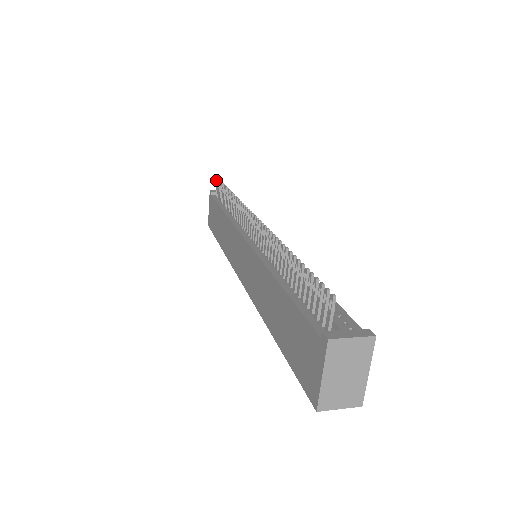
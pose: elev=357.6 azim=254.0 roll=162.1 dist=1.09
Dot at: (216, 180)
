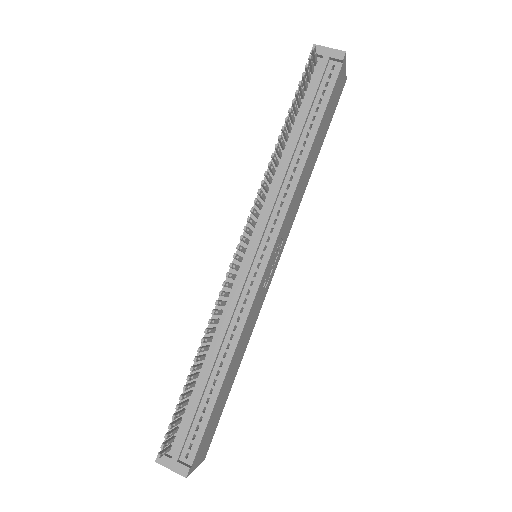
Dot at: (313, 47)
